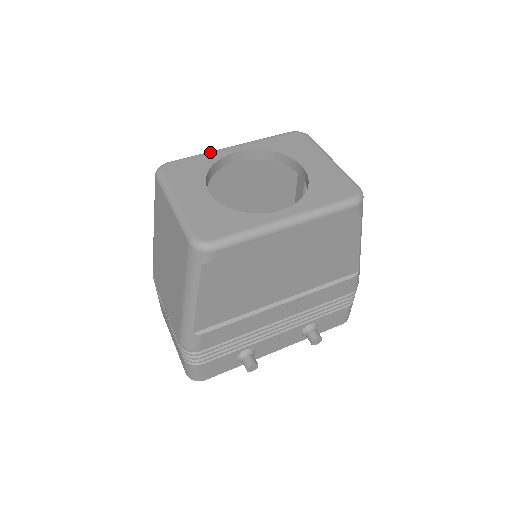
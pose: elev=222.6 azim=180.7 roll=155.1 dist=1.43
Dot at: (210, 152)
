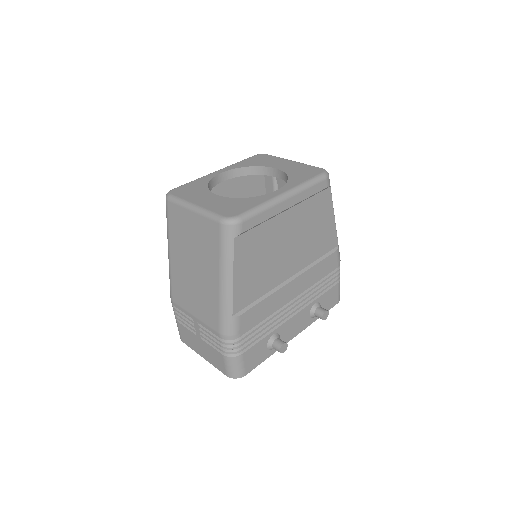
Dot at: (201, 177)
